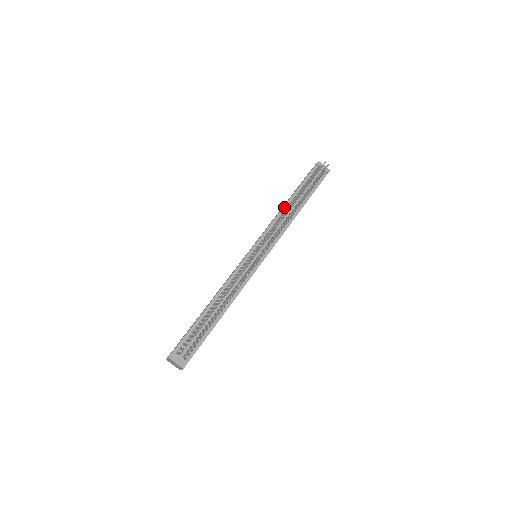
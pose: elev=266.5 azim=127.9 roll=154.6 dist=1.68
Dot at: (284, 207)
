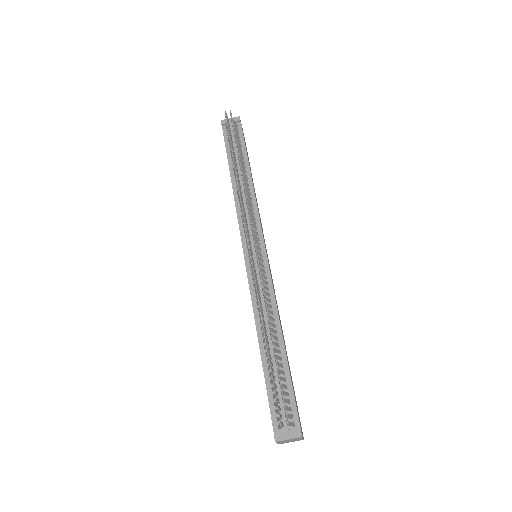
Dot at: (233, 188)
